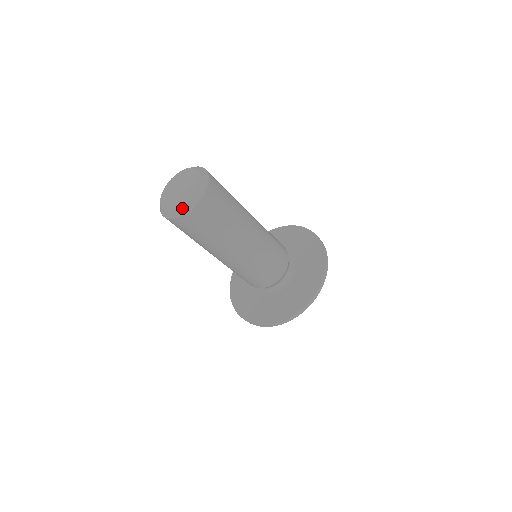
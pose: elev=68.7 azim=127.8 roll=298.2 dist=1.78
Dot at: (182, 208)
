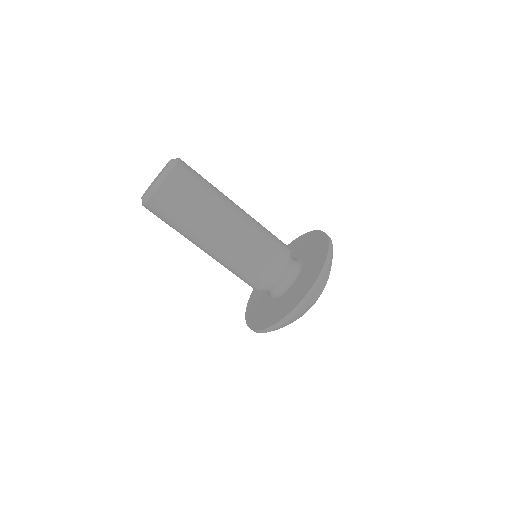
Dot at: (163, 173)
